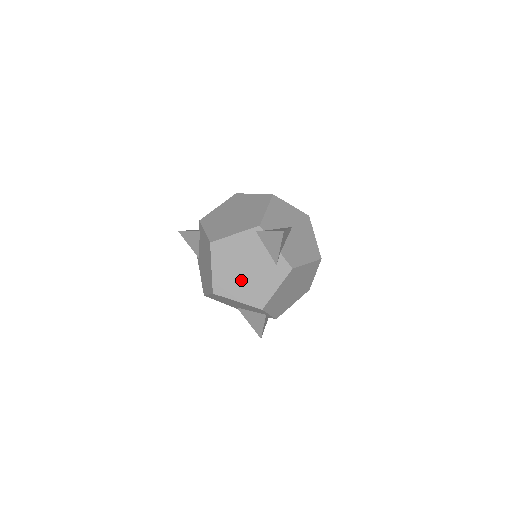
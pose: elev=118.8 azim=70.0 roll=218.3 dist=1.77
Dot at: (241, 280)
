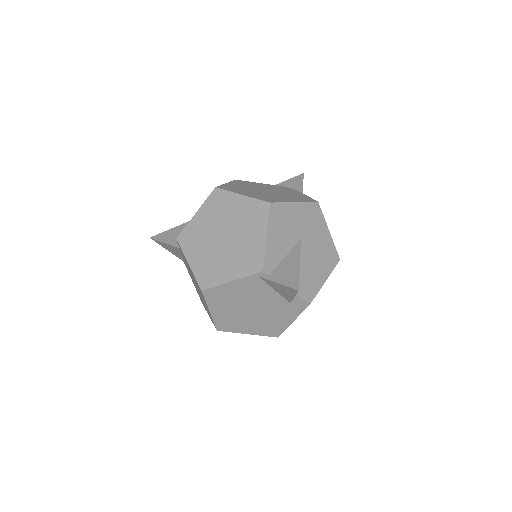
Dot at: (248, 318)
